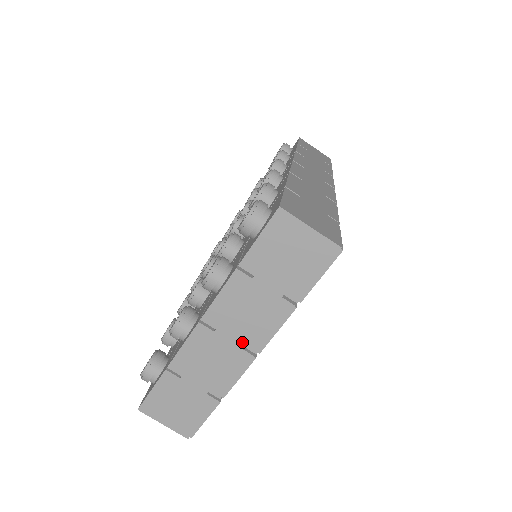
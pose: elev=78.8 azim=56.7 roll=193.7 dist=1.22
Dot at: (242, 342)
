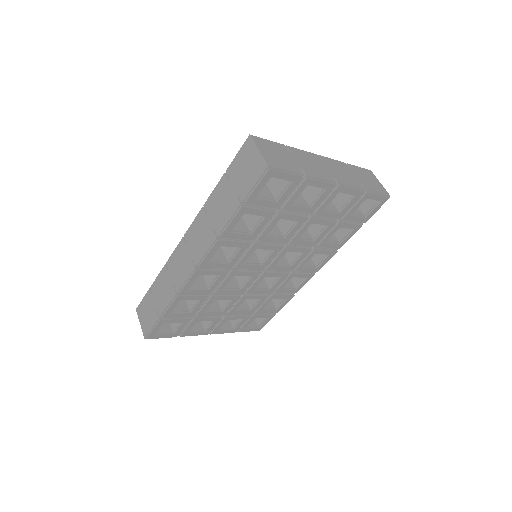
Dot at: (334, 175)
